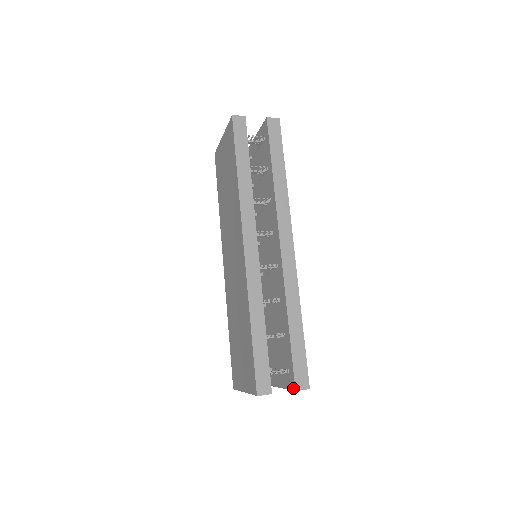
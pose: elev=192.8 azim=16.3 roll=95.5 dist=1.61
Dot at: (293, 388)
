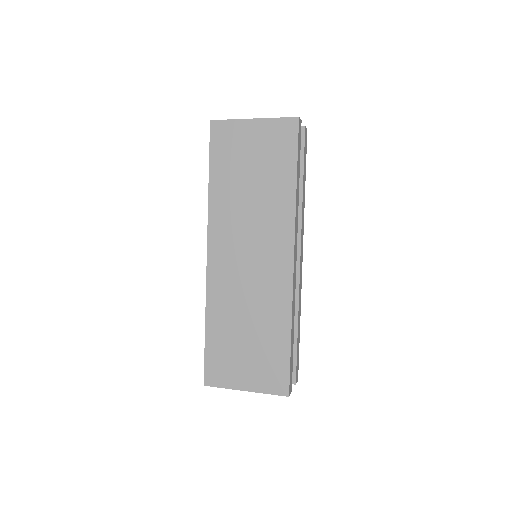
Dot at: (292, 382)
